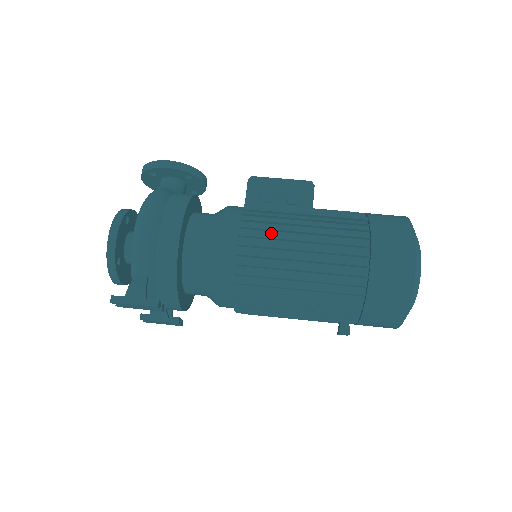
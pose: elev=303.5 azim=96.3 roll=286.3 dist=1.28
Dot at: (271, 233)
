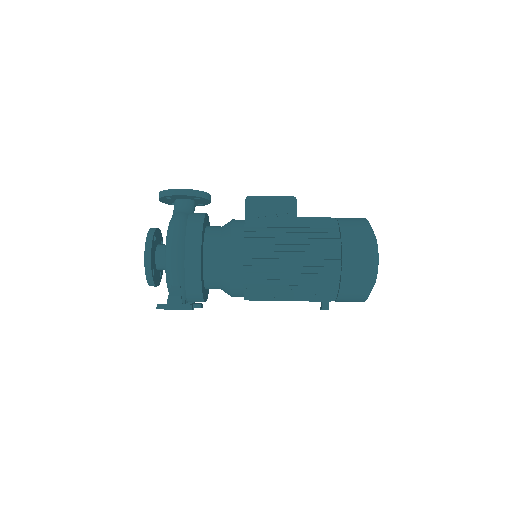
Dot at: (268, 246)
